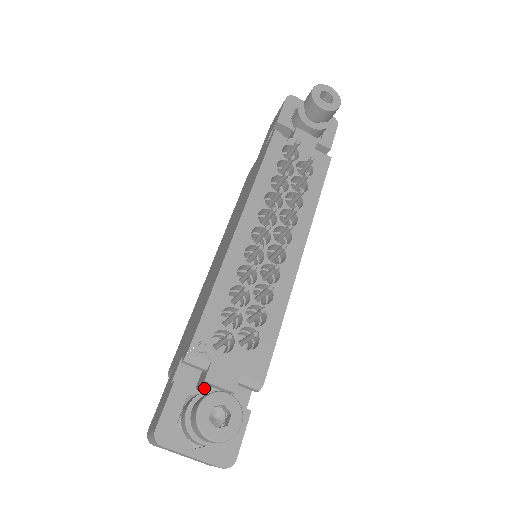
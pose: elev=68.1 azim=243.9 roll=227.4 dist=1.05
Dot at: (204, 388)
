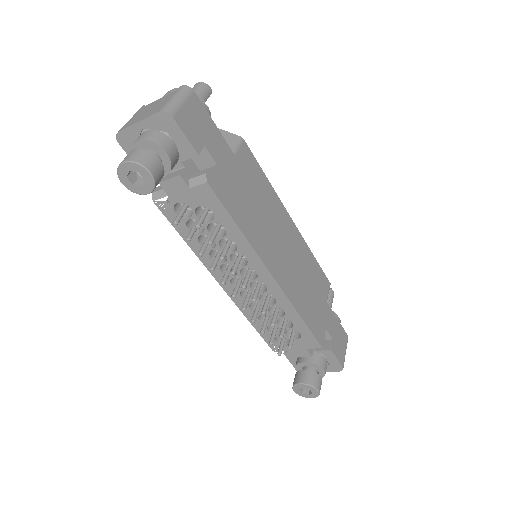
Dot at: occluded
